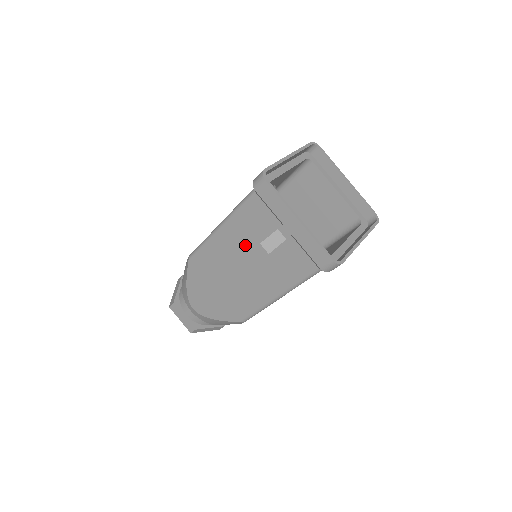
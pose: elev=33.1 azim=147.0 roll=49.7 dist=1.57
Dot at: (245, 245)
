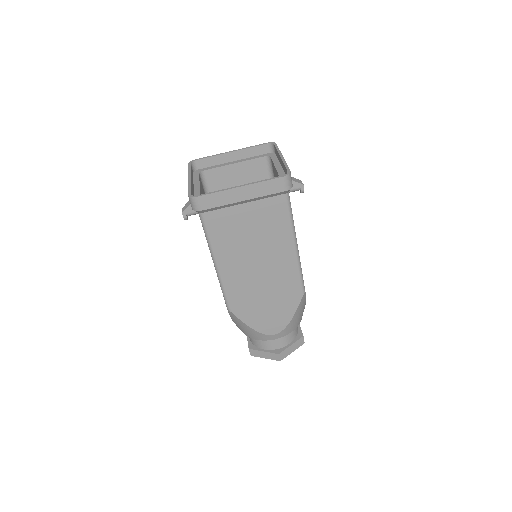
Dot at: occluded
